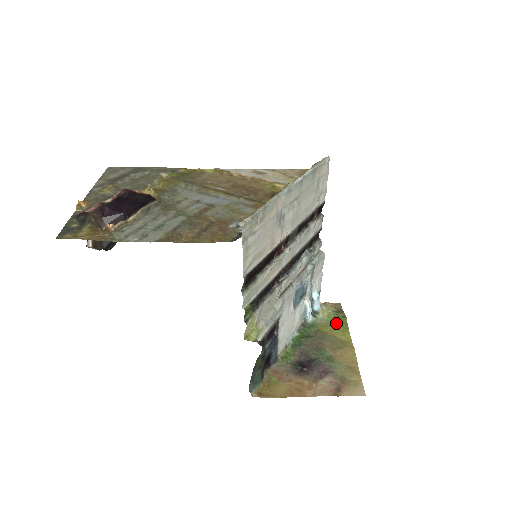
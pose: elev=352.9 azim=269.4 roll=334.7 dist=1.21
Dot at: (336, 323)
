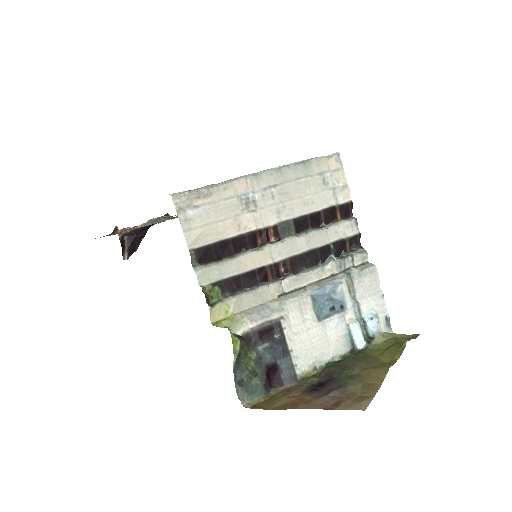
Dot at: (390, 347)
